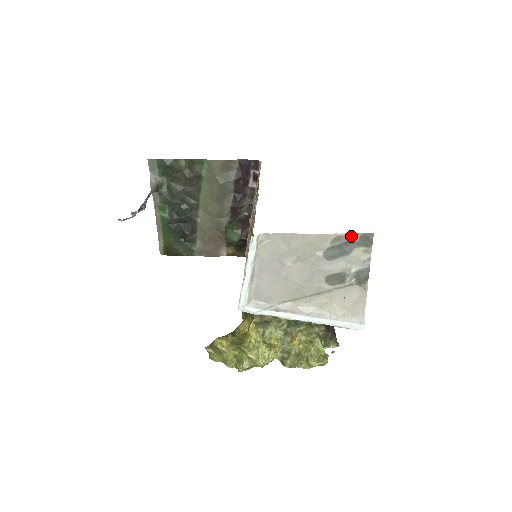
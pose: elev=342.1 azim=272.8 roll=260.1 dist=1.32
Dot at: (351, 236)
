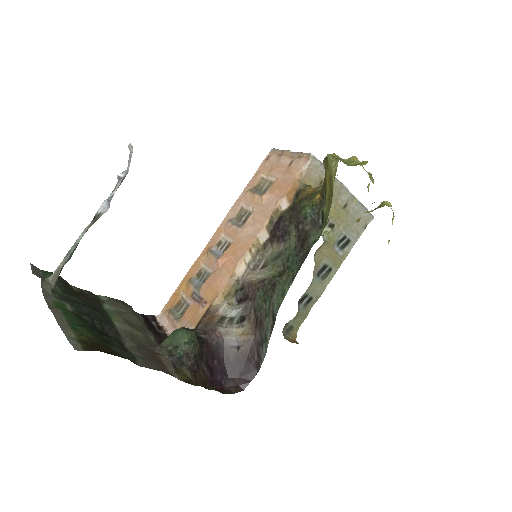
Dot at: occluded
